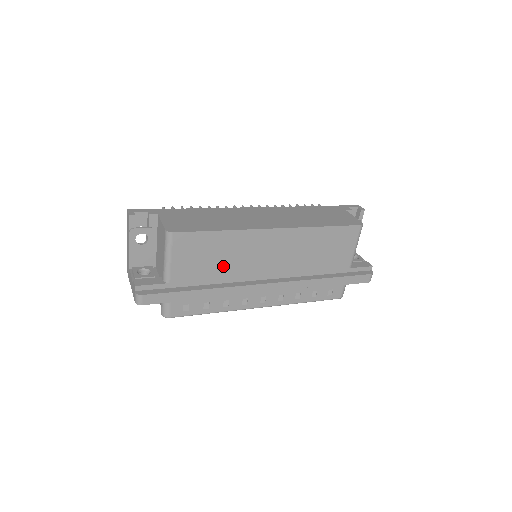
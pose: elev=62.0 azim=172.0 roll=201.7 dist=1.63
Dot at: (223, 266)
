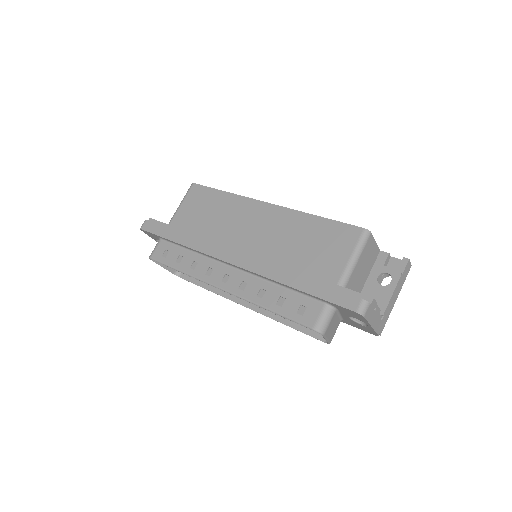
Dot at: (211, 225)
